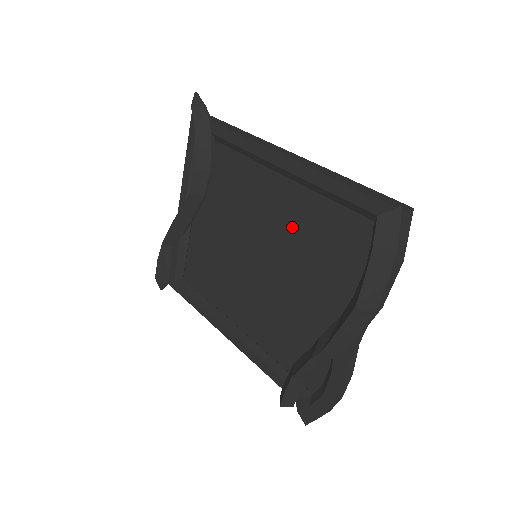
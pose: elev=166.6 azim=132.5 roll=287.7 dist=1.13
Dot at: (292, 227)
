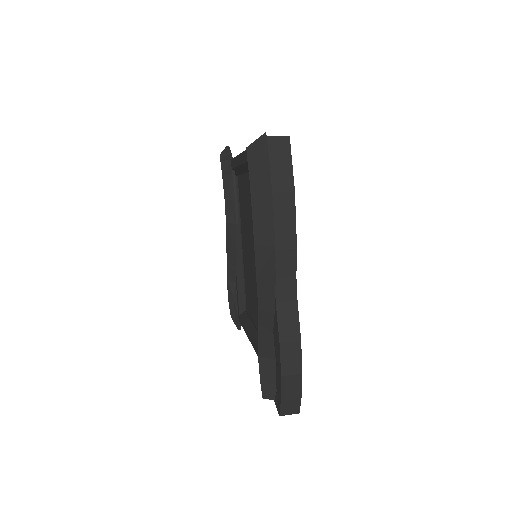
Dot at: occluded
